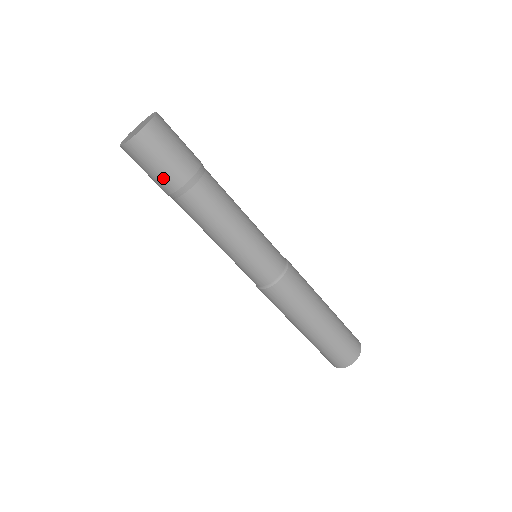
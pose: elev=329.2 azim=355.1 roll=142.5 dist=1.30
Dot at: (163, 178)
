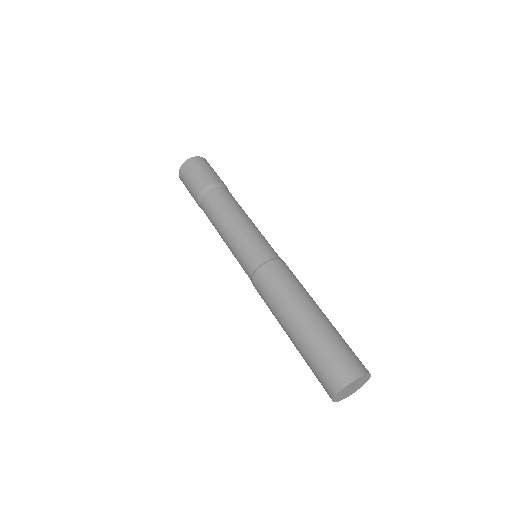
Dot at: (192, 192)
